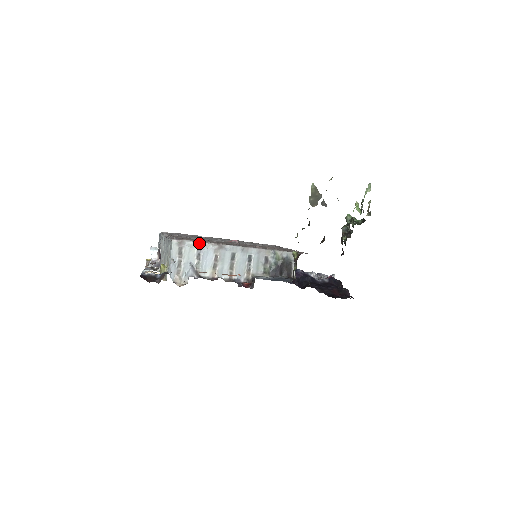
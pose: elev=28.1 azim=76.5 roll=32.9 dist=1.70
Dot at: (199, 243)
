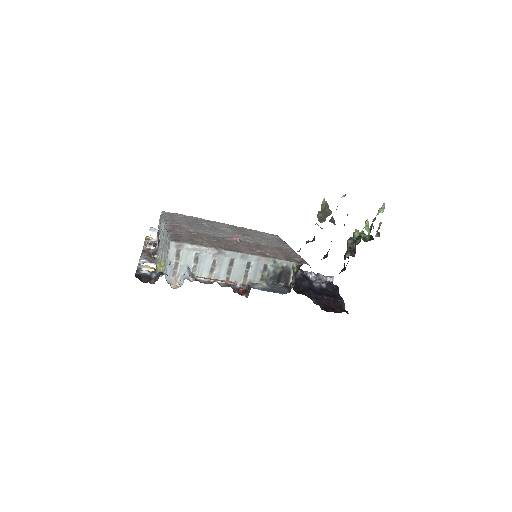
Dot at: (198, 247)
